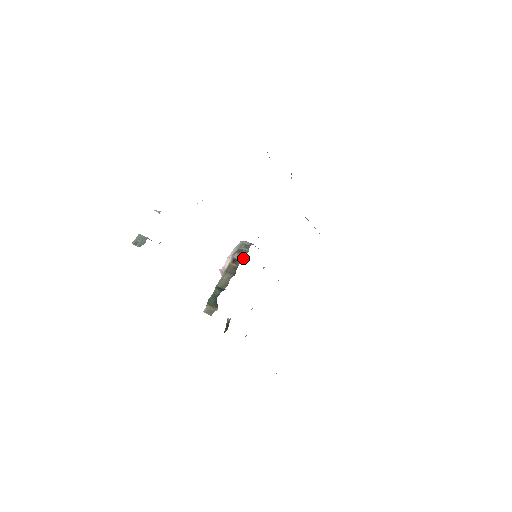
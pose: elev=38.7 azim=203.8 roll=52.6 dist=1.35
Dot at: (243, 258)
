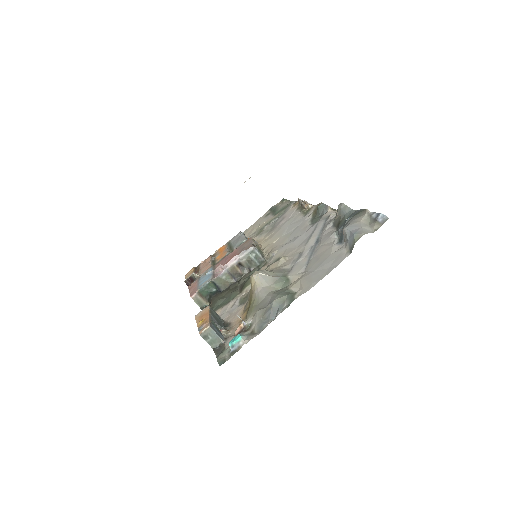
Dot at: (251, 270)
